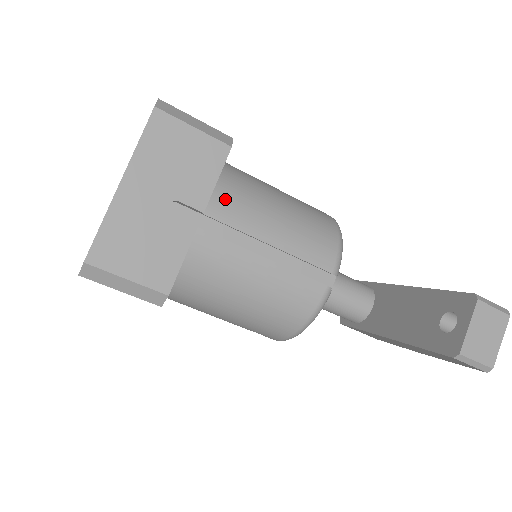
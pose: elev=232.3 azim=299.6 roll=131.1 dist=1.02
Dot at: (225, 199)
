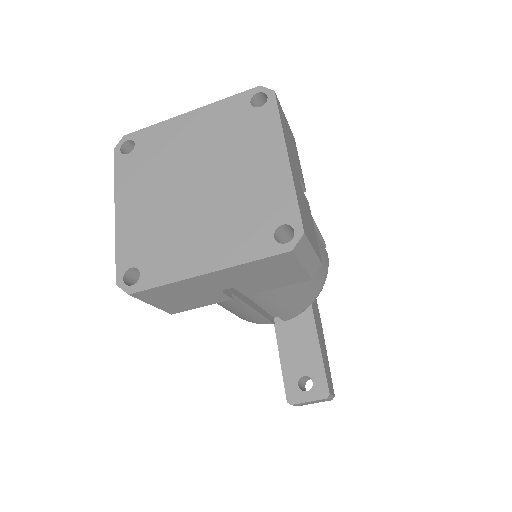
Dot at: occluded
